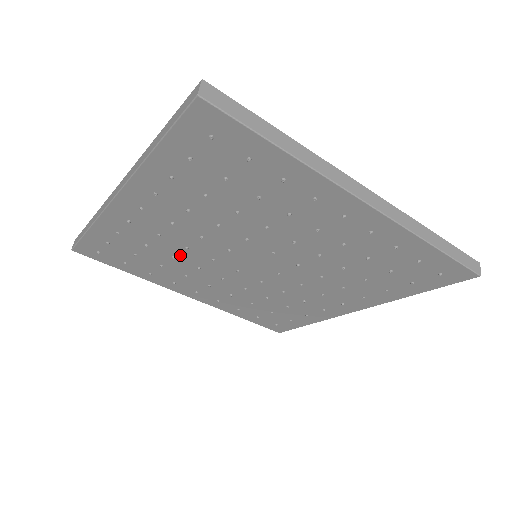
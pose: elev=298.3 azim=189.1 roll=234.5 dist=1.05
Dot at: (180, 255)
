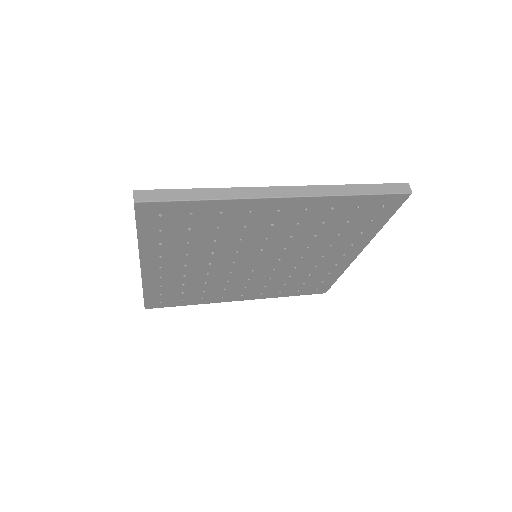
Dot at: (208, 280)
